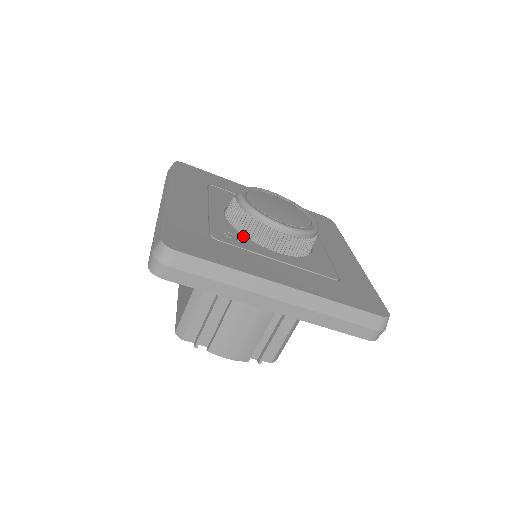
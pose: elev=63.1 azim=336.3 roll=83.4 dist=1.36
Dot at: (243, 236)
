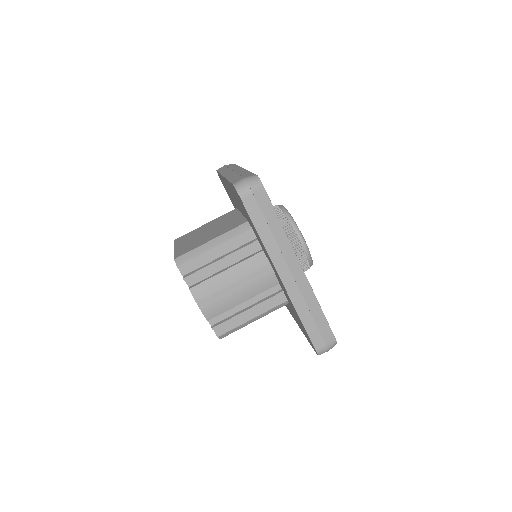
Dot at: occluded
